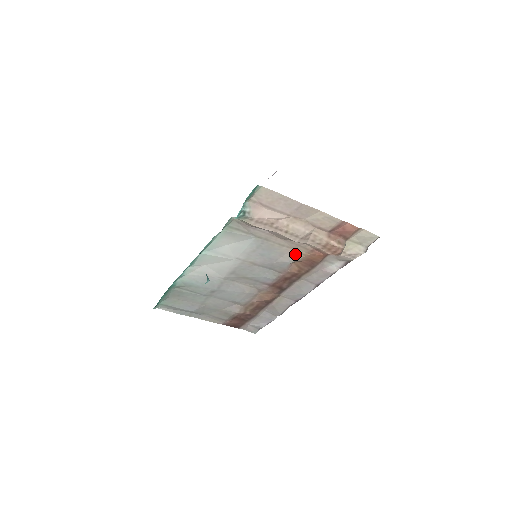
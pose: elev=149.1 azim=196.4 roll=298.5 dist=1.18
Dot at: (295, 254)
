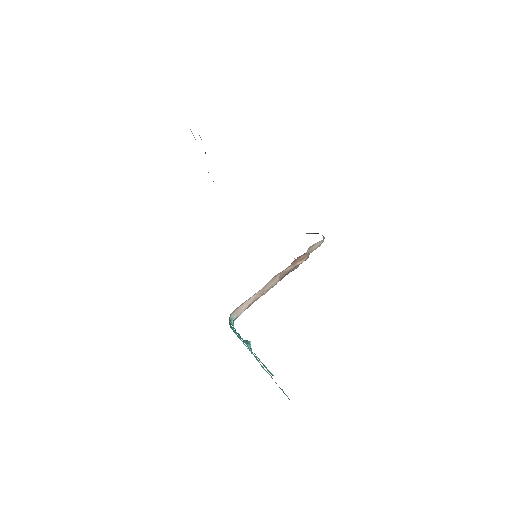
Dot at: occluded
